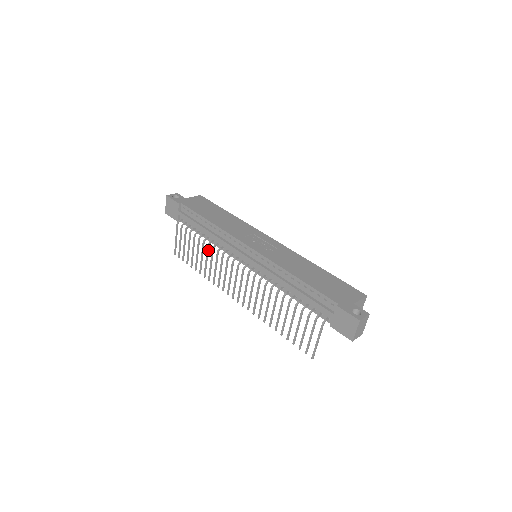
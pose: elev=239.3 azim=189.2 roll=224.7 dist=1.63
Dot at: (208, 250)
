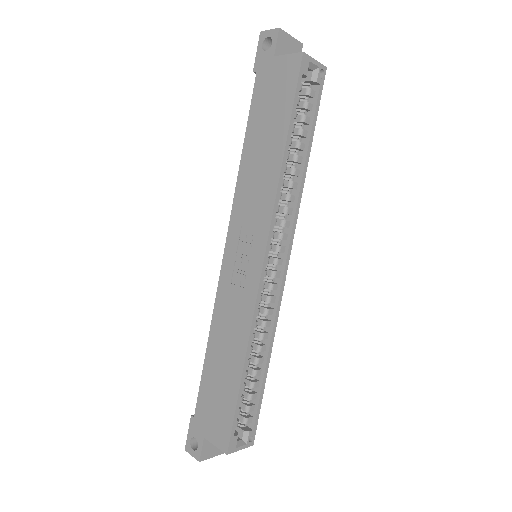
Dot at: occluded
